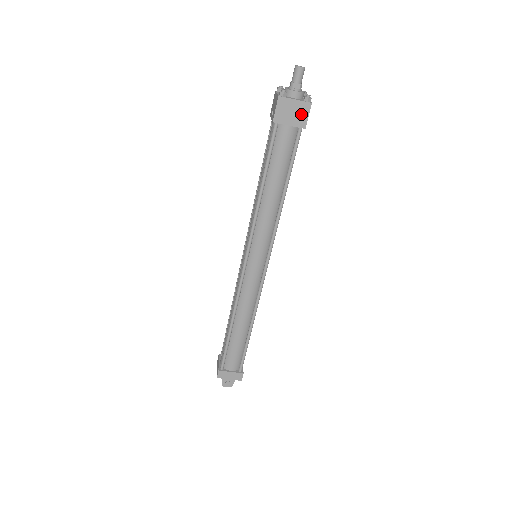
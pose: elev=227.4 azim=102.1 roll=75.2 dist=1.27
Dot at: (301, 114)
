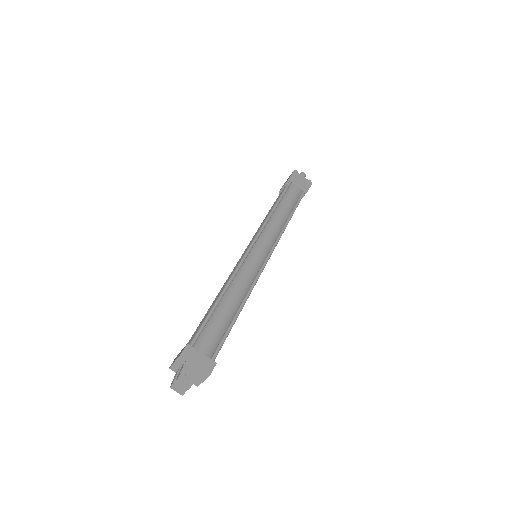
Dot at: (306, 184)
